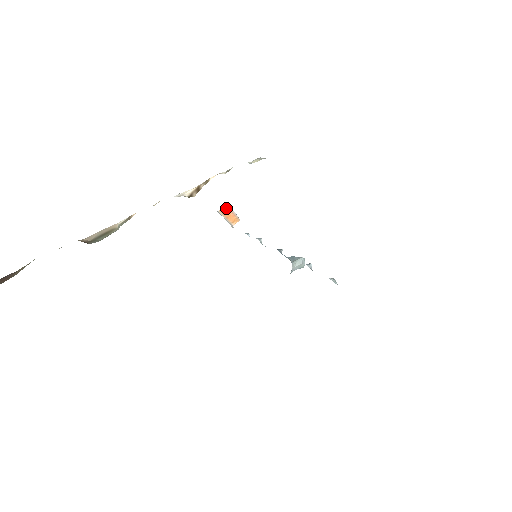
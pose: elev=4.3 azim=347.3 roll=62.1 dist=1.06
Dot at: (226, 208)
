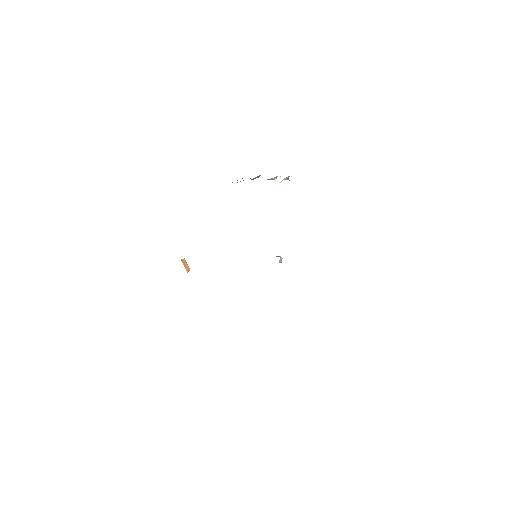
Dot at: (184, 259)
